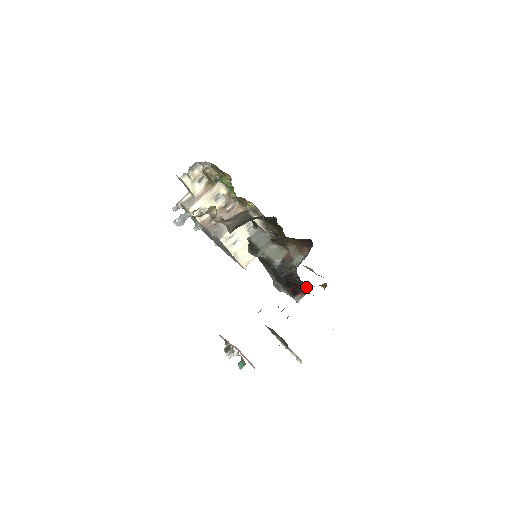
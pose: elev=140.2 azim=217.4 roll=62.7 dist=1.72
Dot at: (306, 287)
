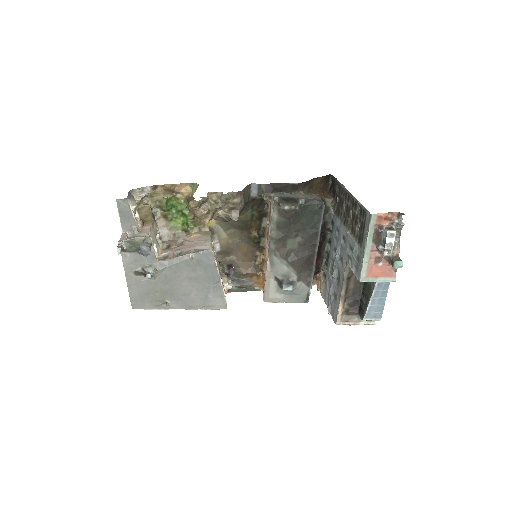
Dot at: (321, 259)
